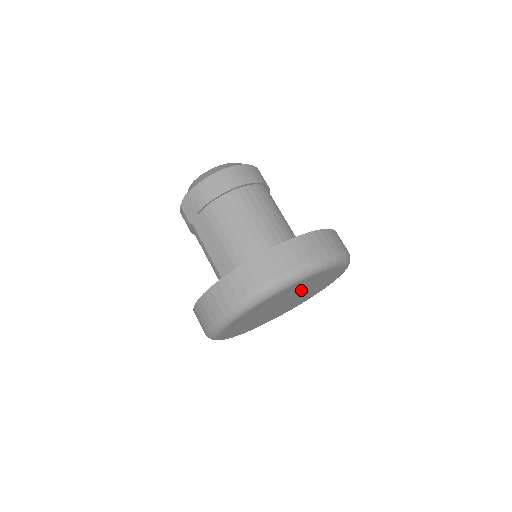
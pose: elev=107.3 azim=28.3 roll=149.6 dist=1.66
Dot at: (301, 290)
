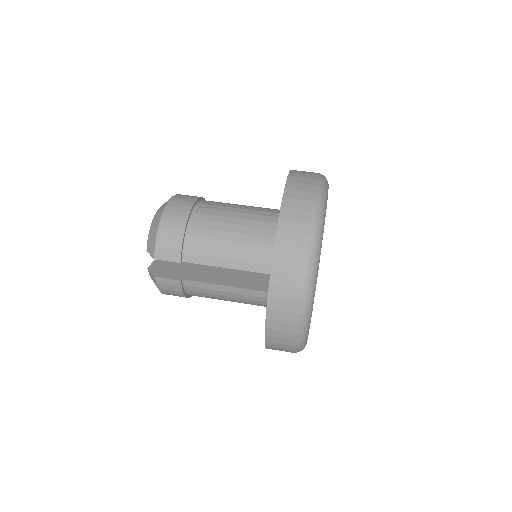
Dot at: occluded
